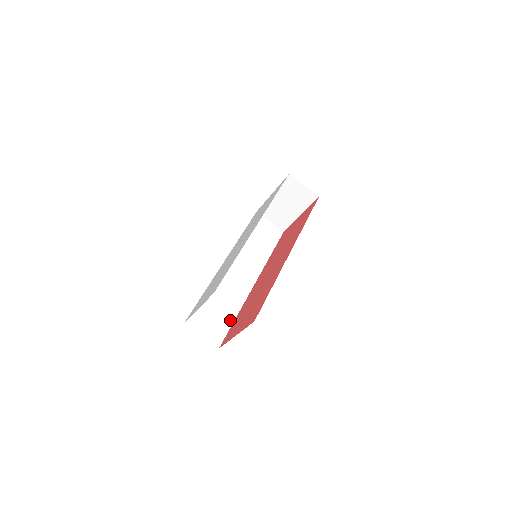
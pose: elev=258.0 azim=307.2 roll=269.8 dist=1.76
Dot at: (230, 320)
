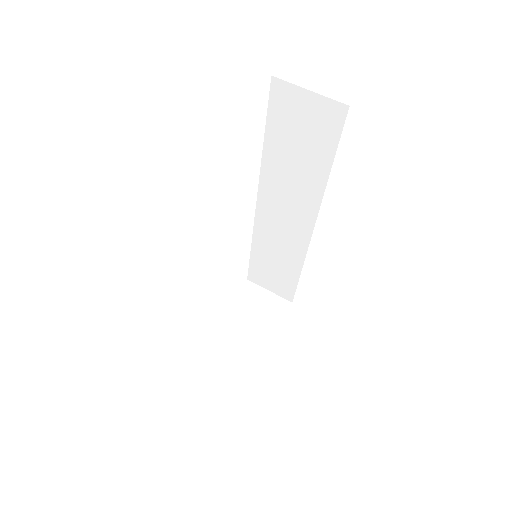
Dot at: occluded
